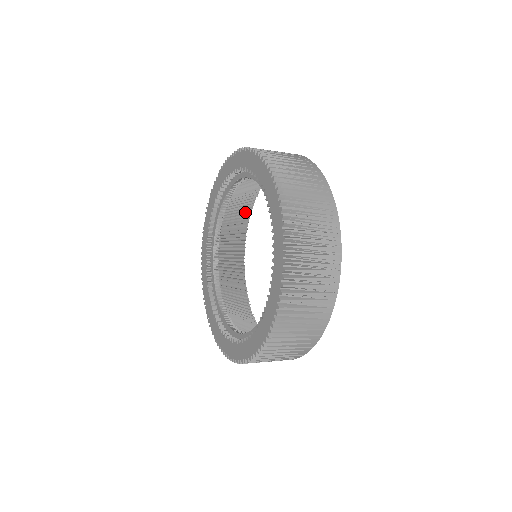
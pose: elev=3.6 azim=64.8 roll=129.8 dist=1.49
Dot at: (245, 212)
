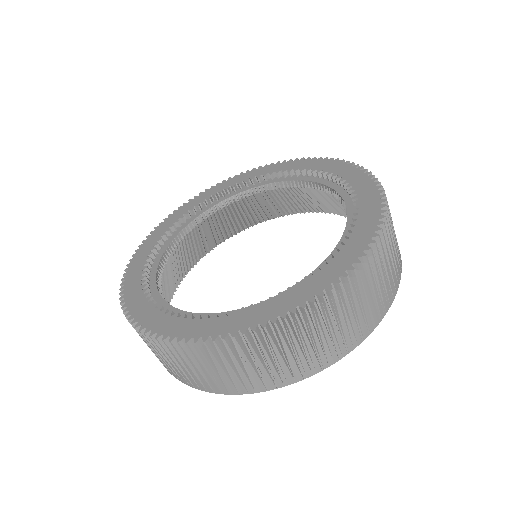
Dot at: (198, 253)
